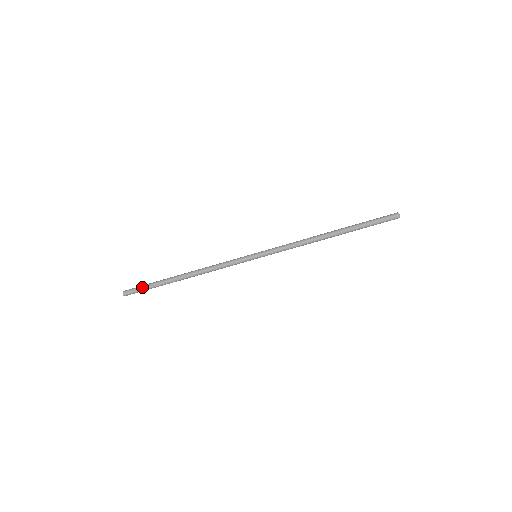
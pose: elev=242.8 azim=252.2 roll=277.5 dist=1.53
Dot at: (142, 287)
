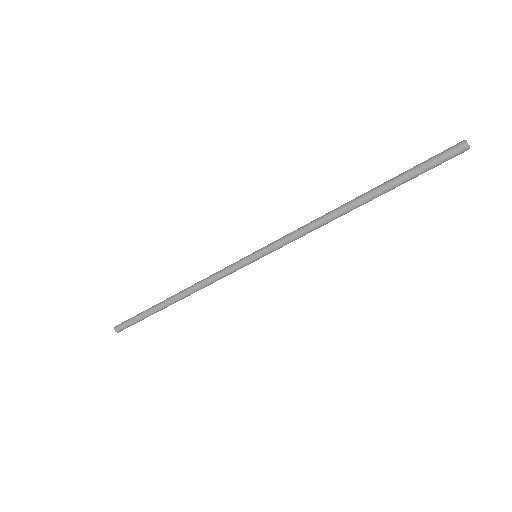
Dot at: (132, 320)
